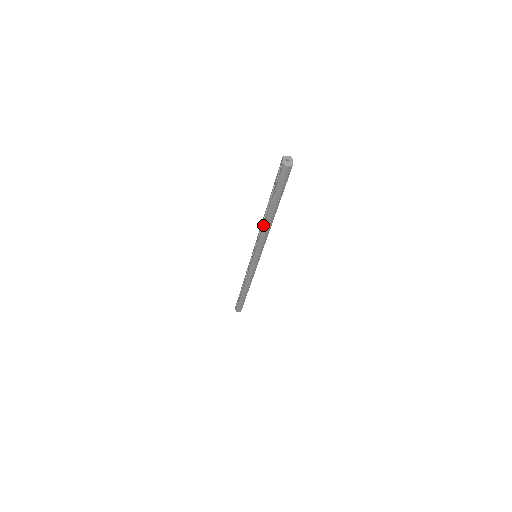
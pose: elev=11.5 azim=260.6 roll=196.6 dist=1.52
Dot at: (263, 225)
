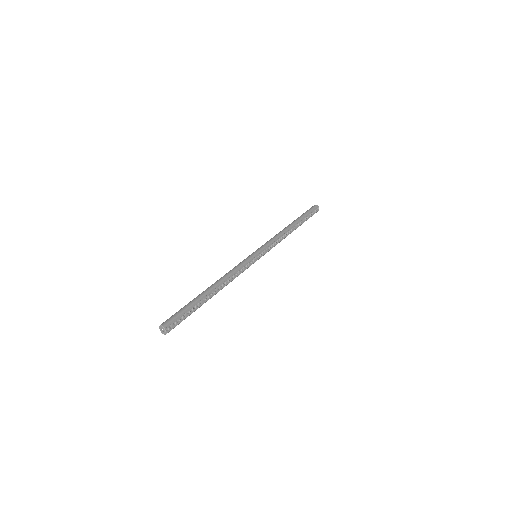
Dot at: occluded
